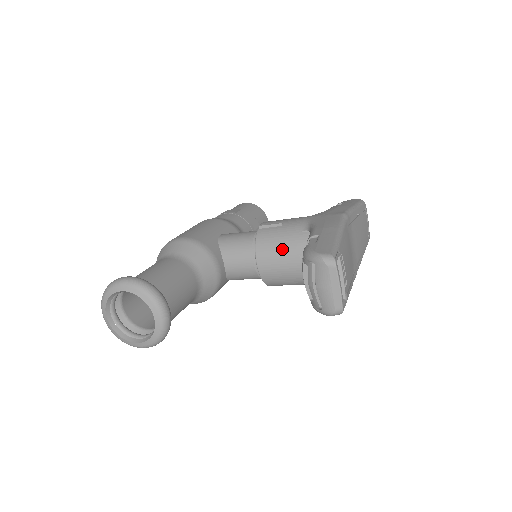
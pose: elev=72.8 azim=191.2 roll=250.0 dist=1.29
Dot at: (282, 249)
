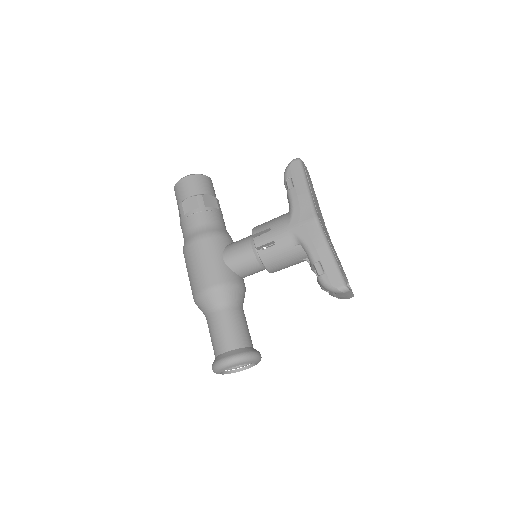
Dot at: (285, 261)
